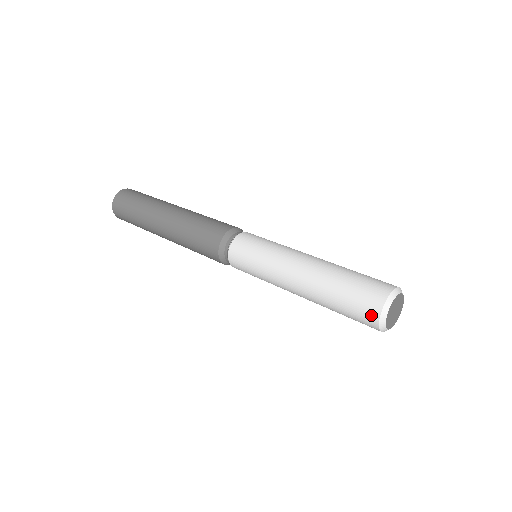
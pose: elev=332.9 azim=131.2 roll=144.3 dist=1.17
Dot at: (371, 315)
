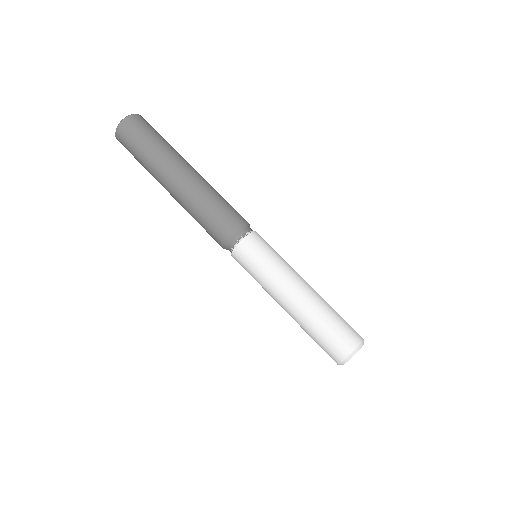
Dot at: occluded
